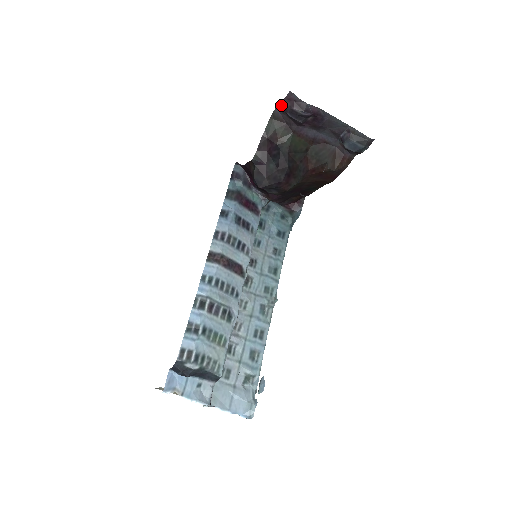
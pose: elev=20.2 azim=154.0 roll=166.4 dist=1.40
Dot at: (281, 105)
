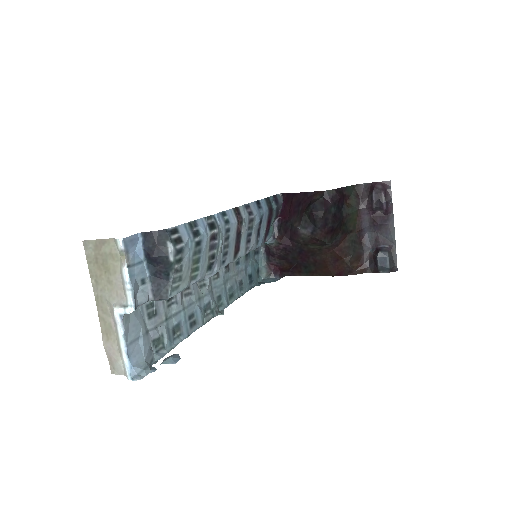
Dot at: (373, 184)
